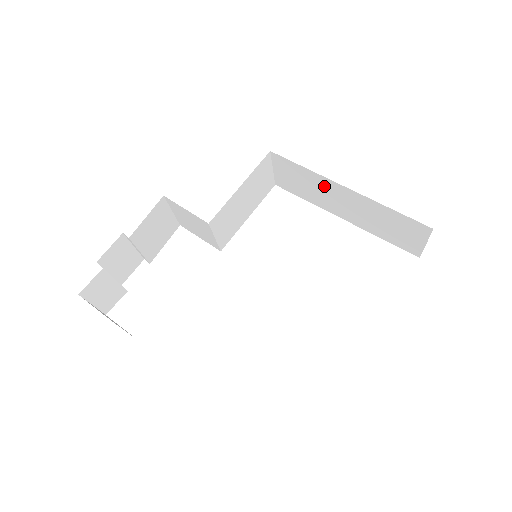
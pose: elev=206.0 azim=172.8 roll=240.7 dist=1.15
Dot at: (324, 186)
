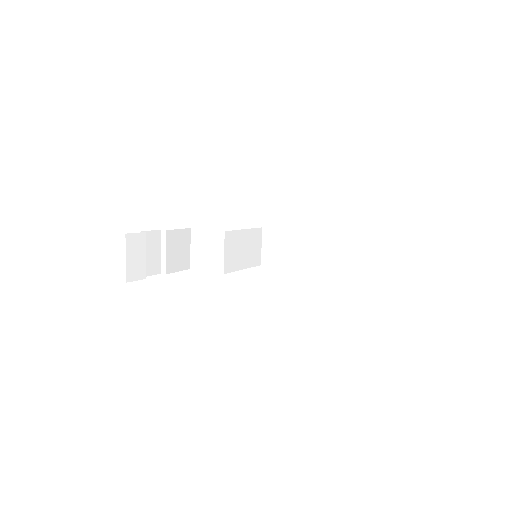
Dot at: (299, 241)
